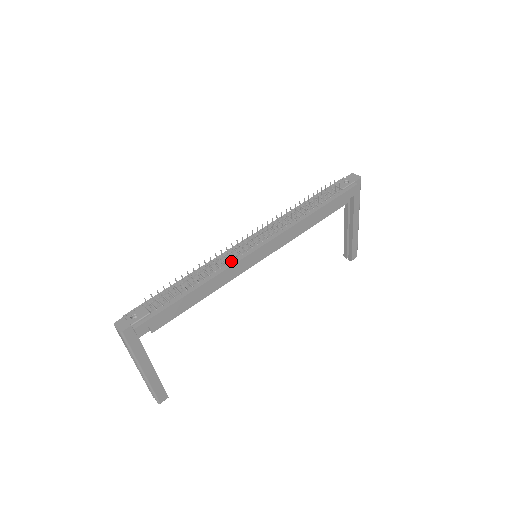
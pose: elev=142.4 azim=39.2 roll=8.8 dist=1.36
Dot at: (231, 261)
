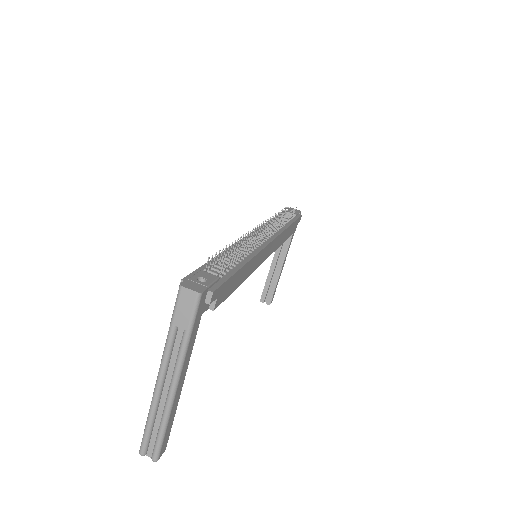
Dot at: (258, 246)
